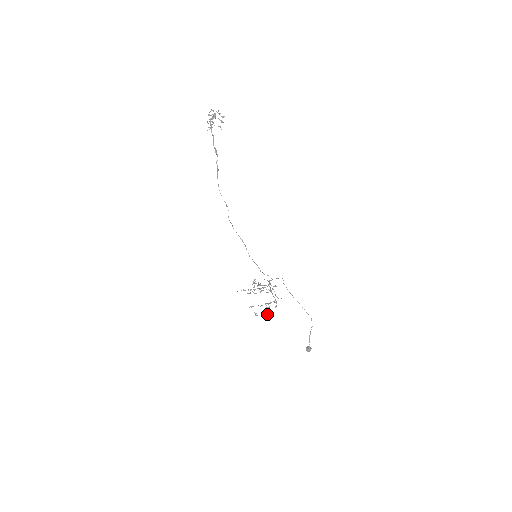
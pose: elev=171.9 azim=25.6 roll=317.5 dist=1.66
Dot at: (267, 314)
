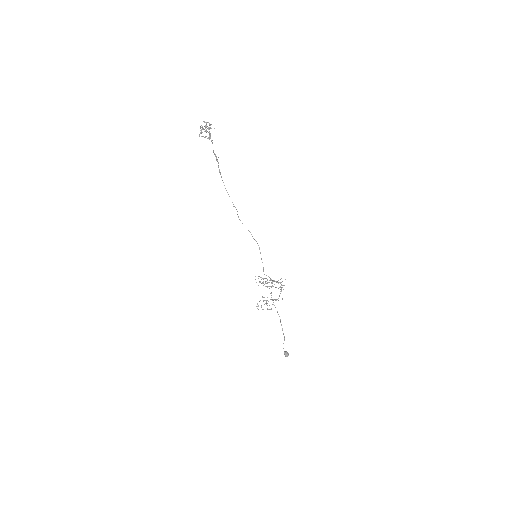
Dot at: occluded
